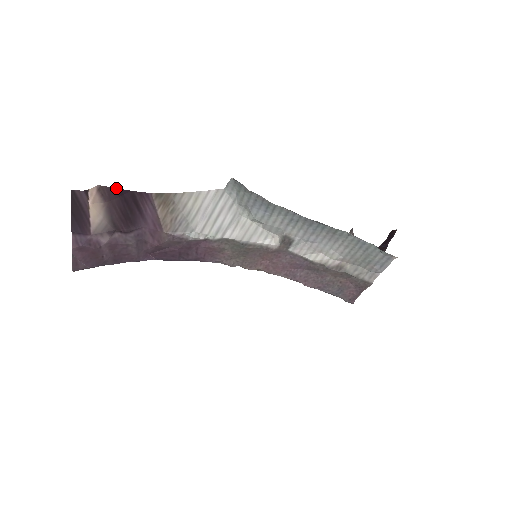
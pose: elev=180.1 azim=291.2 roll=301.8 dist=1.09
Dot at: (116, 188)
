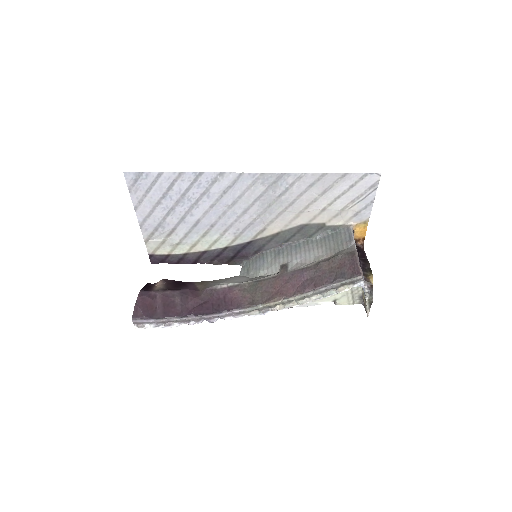
Dot at: (173, 280)
